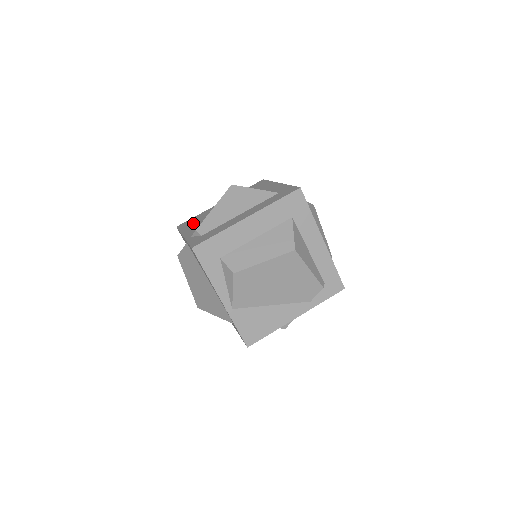
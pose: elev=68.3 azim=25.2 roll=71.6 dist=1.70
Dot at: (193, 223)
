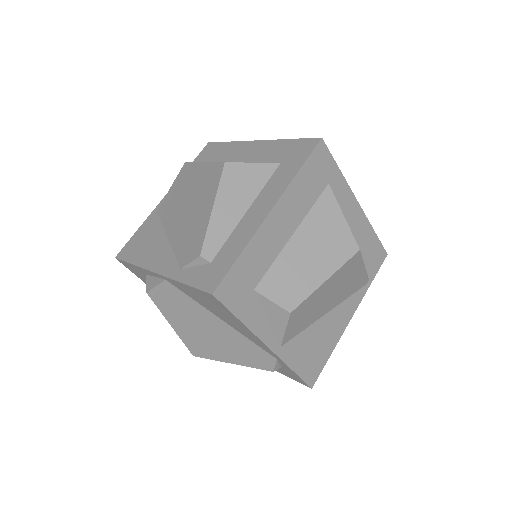
Dot at: occluded
